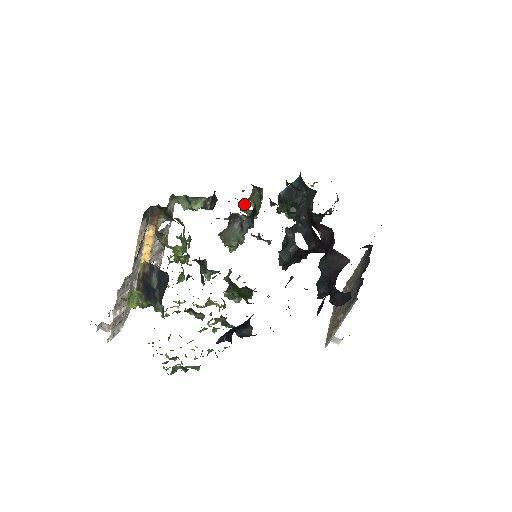
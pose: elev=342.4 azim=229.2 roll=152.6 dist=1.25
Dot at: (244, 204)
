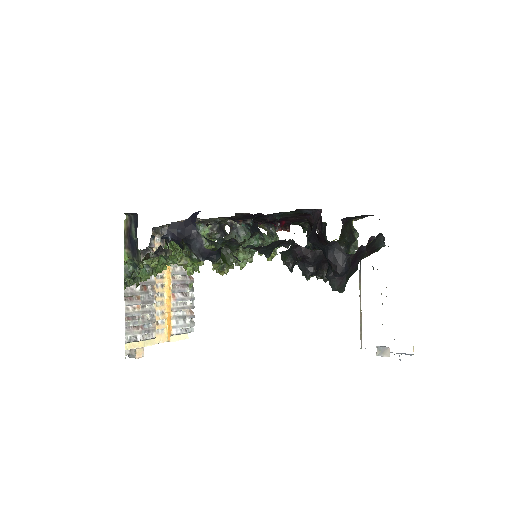
Dot at: occluded
